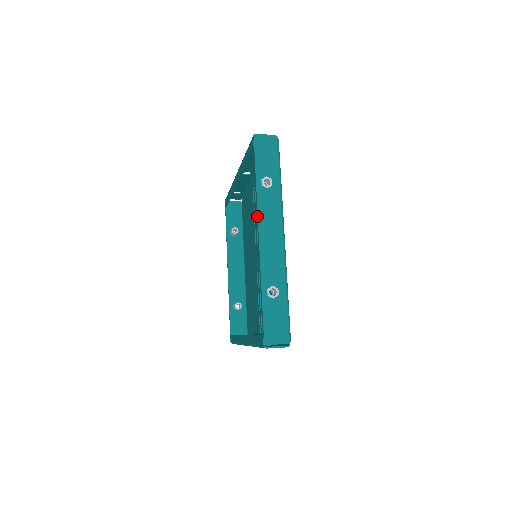
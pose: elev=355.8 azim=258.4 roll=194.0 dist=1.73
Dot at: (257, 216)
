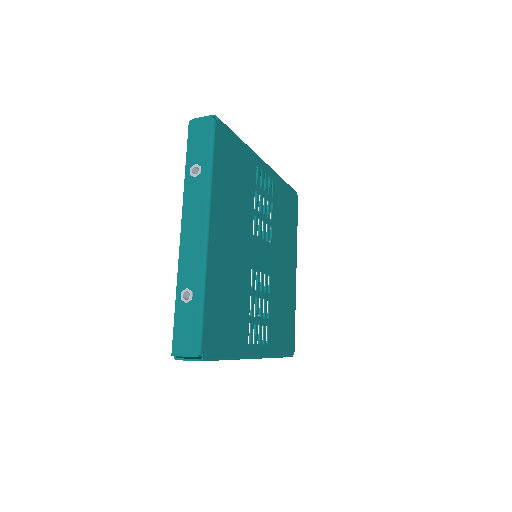
Dot at: (182, 210)
